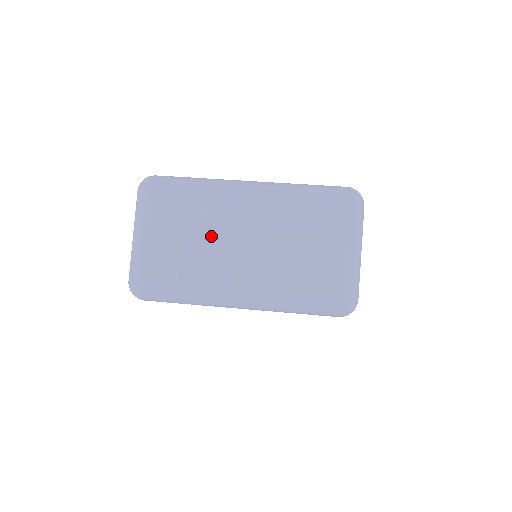
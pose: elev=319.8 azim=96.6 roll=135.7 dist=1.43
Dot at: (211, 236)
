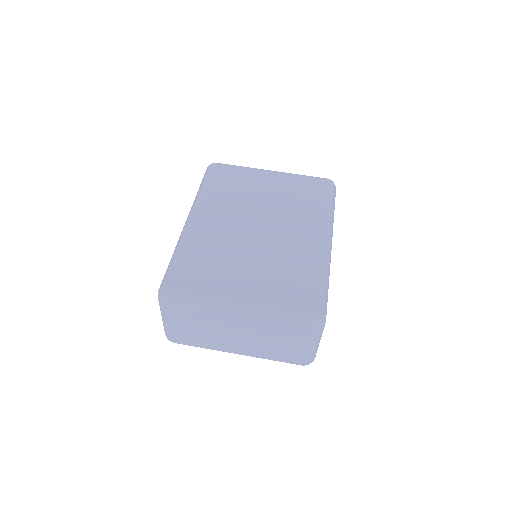
Dot at: (215, 331)
